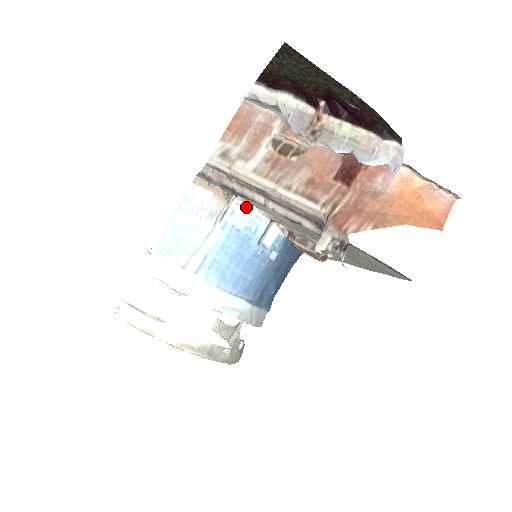
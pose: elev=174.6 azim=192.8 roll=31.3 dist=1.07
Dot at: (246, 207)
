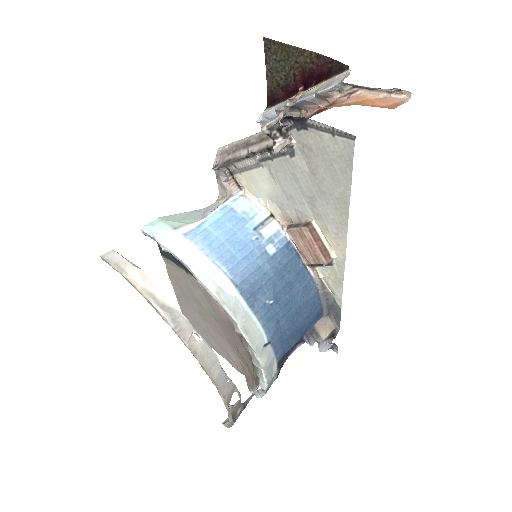
Dot at: (248, 198)
